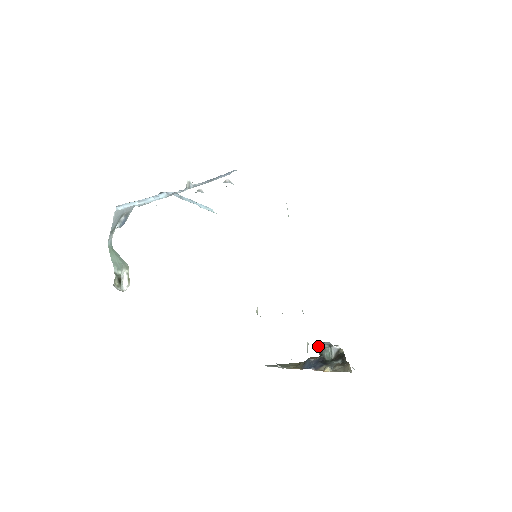
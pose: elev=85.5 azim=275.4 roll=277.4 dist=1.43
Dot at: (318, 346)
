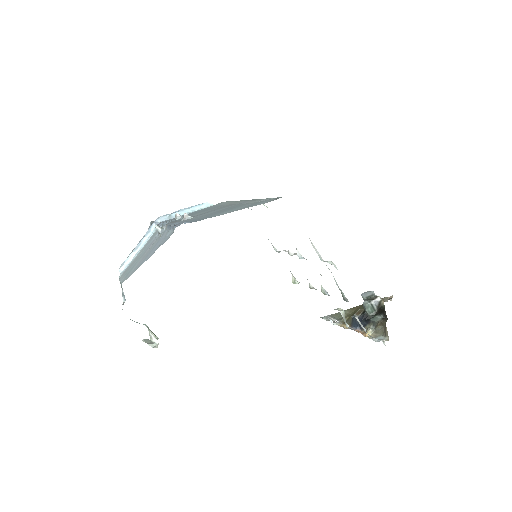
Dot at: (362, 297)
